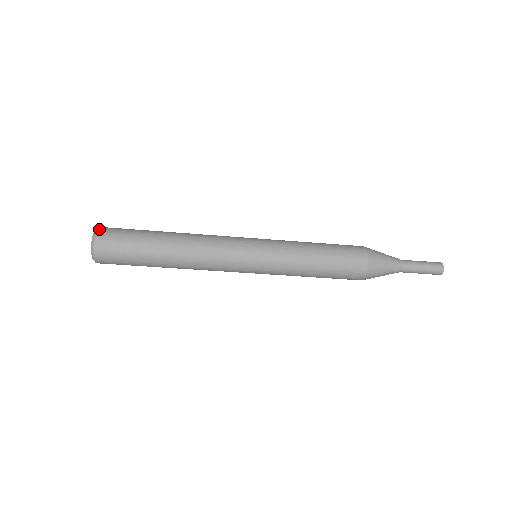
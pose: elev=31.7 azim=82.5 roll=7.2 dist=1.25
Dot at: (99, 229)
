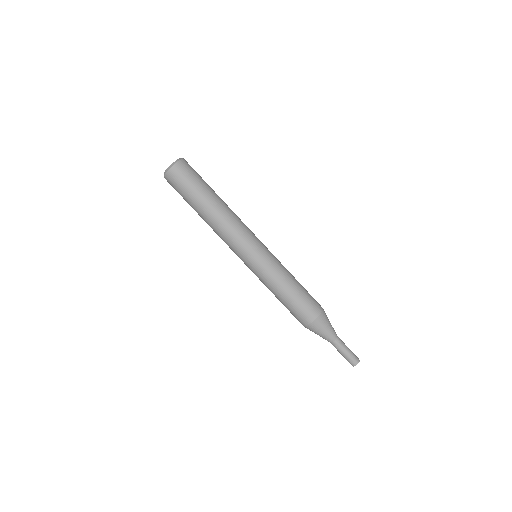
Dot at: occluded
